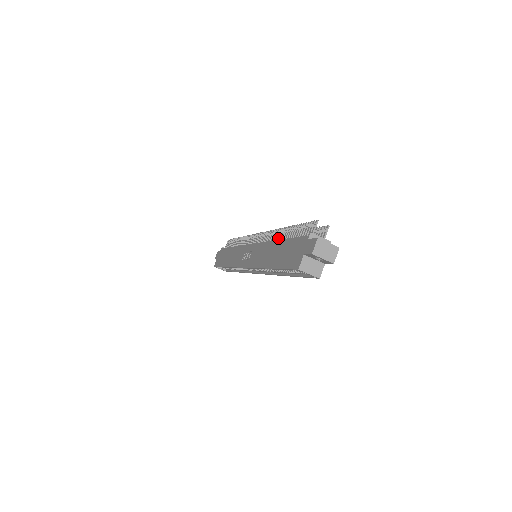
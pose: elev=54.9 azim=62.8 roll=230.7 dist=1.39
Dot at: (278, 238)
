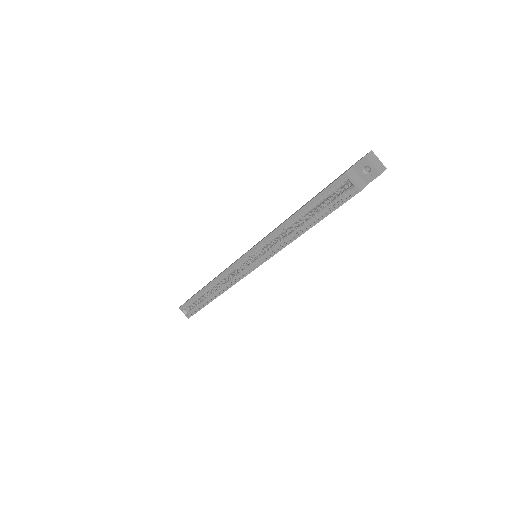
Dot at: occluded
